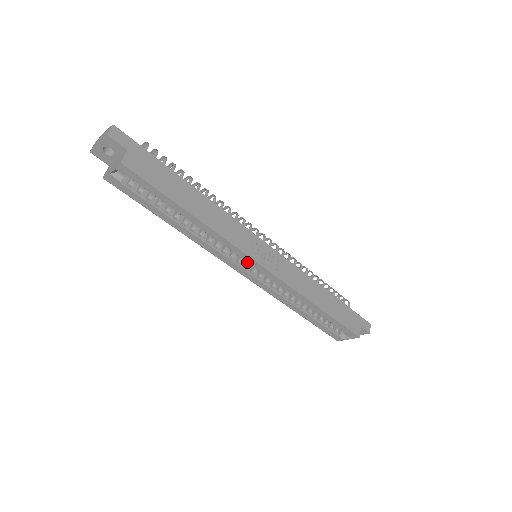
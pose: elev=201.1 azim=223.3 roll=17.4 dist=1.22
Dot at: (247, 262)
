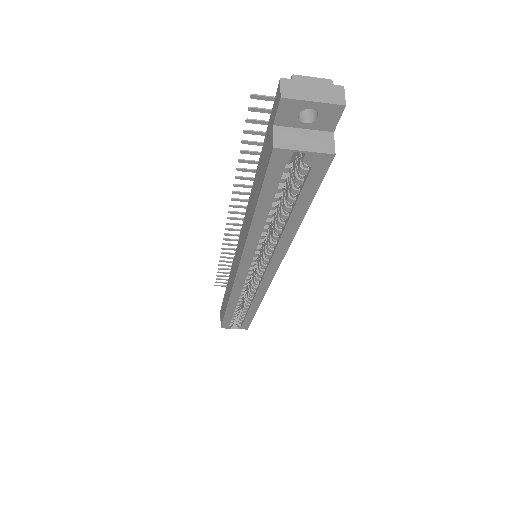
Dot at: (266, 270)
